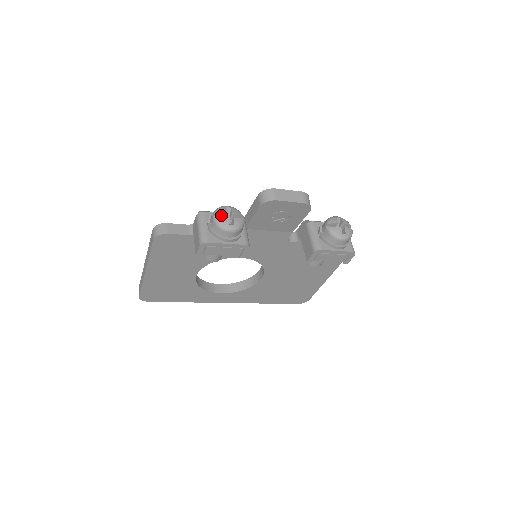
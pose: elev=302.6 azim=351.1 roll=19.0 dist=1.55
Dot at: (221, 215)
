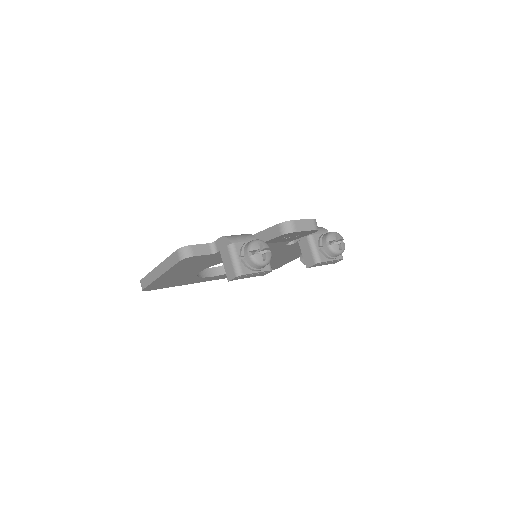
Dot at: (254, 250)
